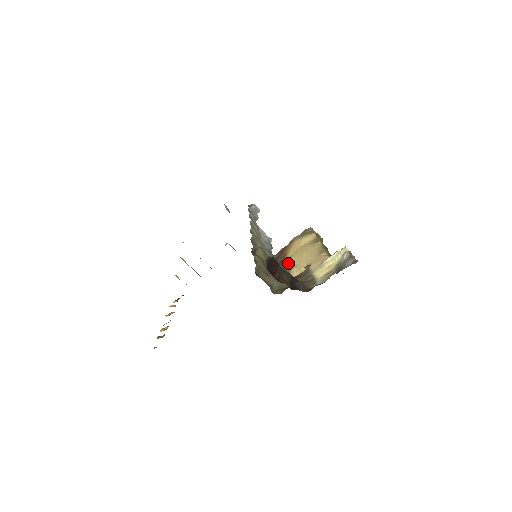
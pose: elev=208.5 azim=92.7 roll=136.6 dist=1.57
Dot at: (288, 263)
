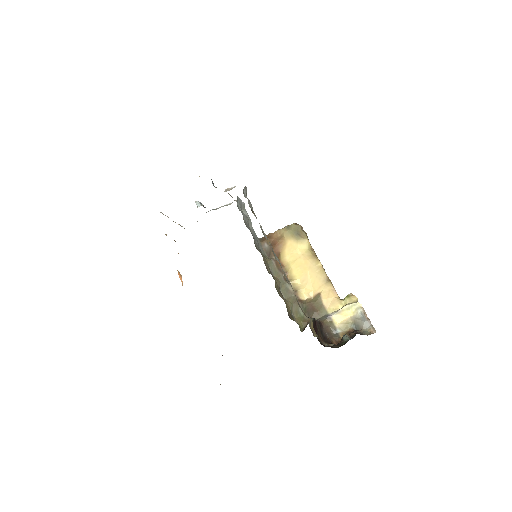
Dot at: (290, 274)
